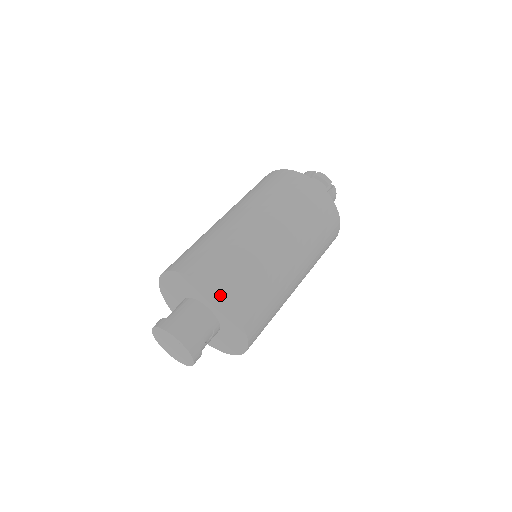
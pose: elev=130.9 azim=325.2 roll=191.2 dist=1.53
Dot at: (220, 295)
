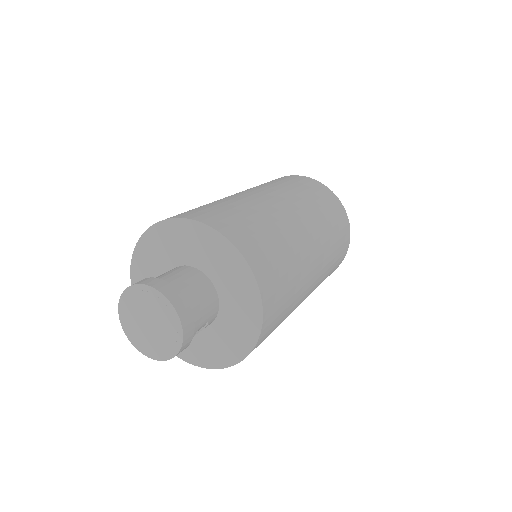
Dot at: (261, 289)
